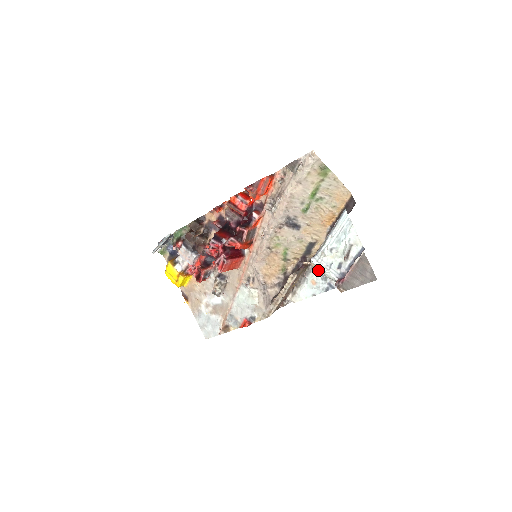
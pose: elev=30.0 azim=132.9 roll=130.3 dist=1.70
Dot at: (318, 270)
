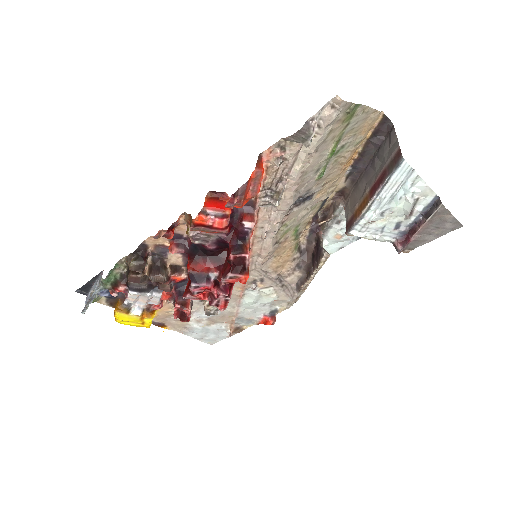
Dot at: (360, 237)
